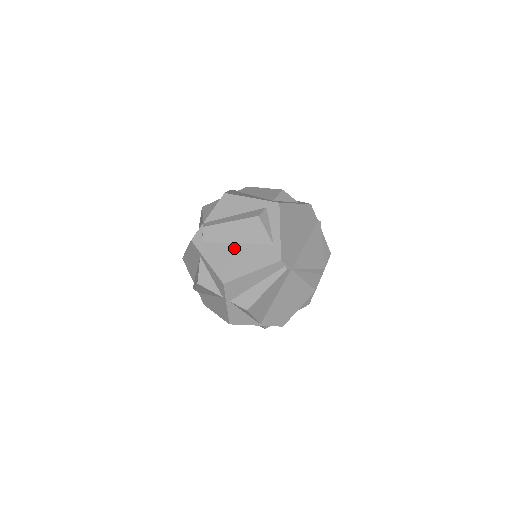
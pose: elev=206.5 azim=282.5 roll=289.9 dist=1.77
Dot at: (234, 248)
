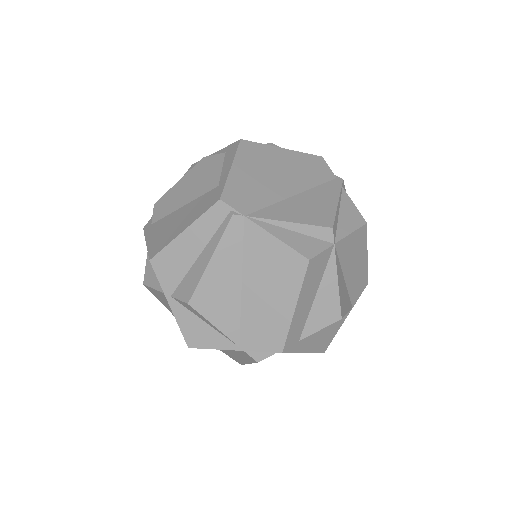
Dot at: (177, 213)
